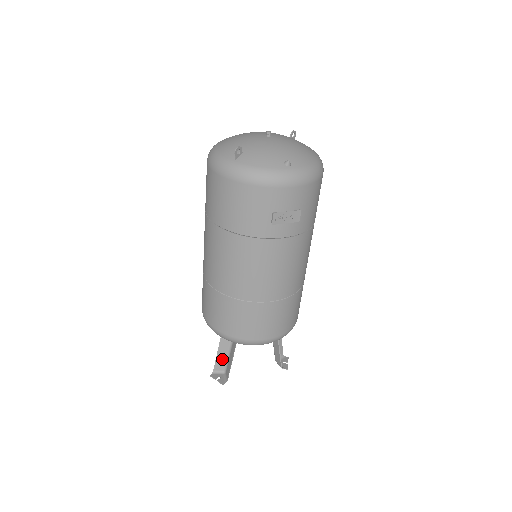
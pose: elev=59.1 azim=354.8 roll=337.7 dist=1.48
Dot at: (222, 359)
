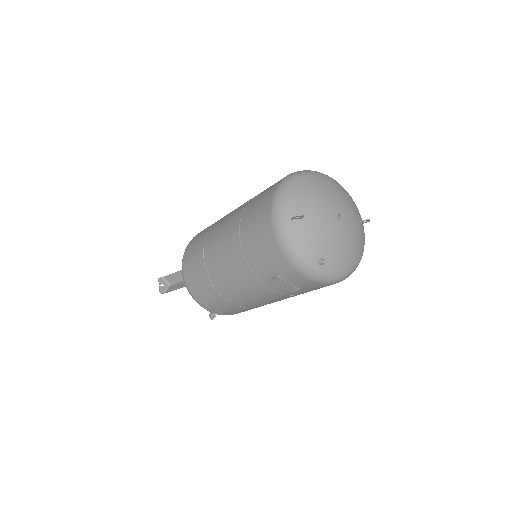
Dot at: (175, 278)
